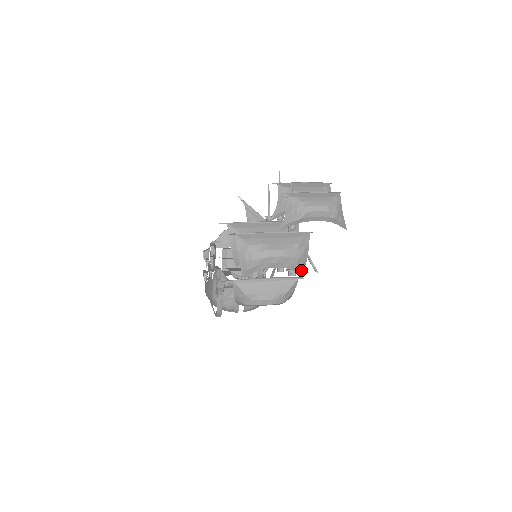
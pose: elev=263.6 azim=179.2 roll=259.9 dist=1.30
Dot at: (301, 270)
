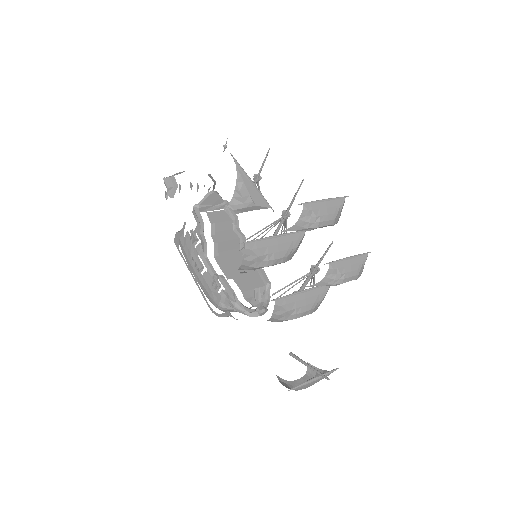
Dot at: occluded
